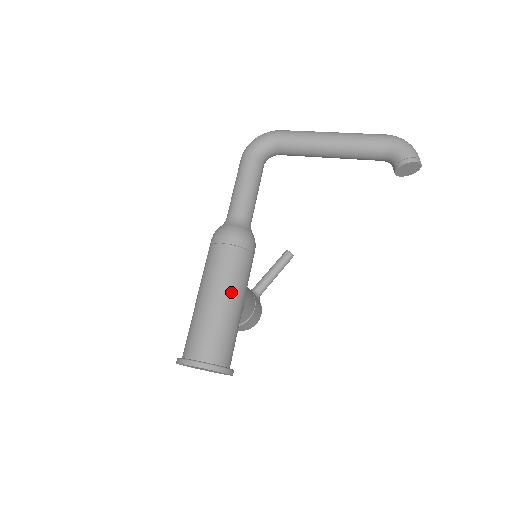
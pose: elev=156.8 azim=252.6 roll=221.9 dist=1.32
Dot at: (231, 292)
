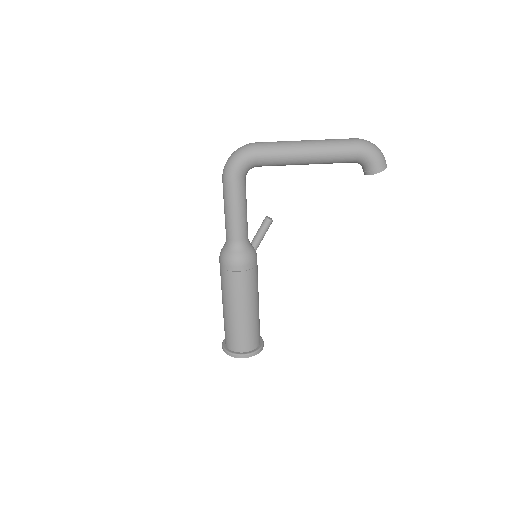
Dot at: (252, 303)
